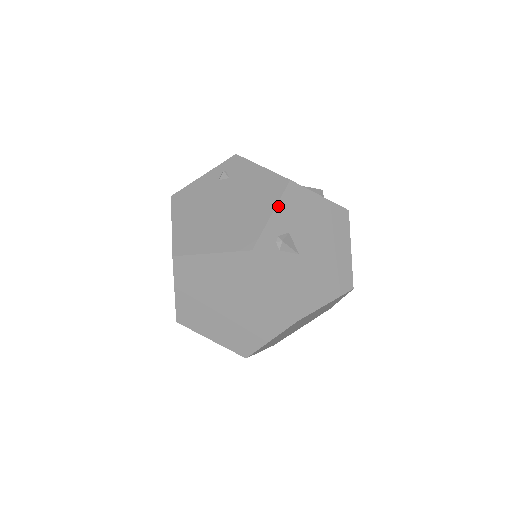
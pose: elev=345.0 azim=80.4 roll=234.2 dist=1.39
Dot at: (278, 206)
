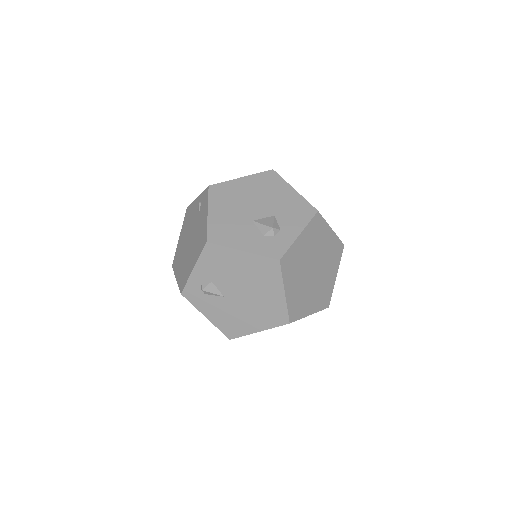
Dot at: (198, 263)
